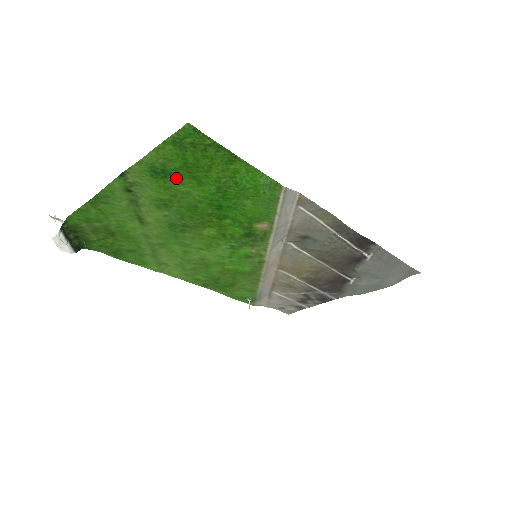
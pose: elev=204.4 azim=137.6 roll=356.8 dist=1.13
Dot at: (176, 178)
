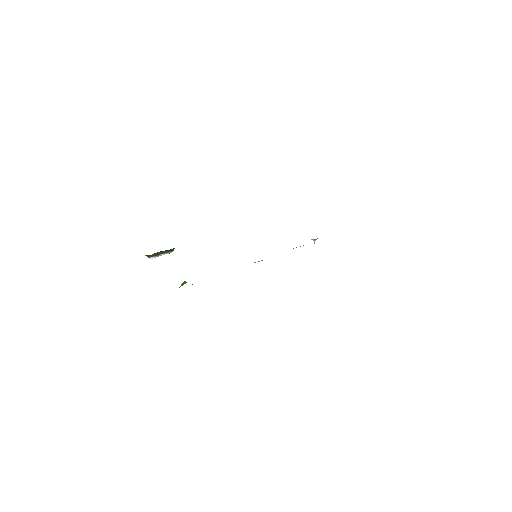
Dot at: occluded
